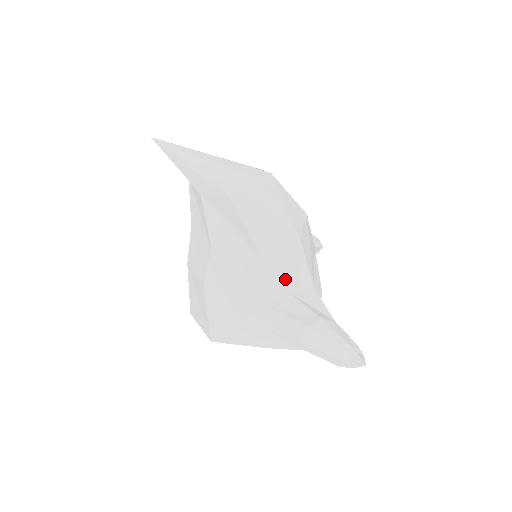
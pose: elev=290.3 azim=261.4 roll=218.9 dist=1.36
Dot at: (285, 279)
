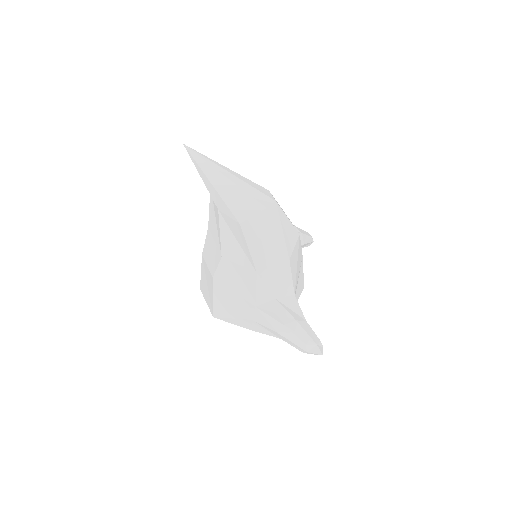
Dot at: (273, 289)
